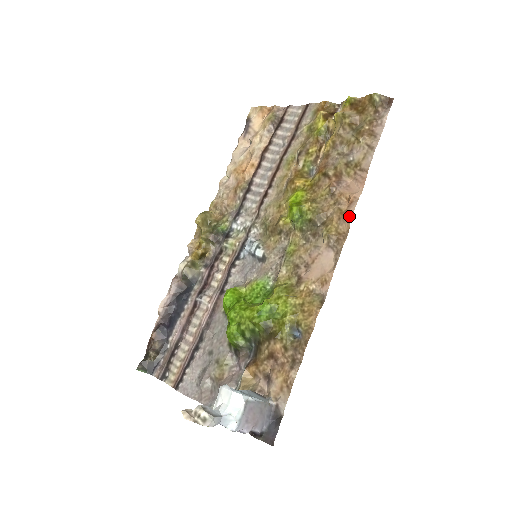
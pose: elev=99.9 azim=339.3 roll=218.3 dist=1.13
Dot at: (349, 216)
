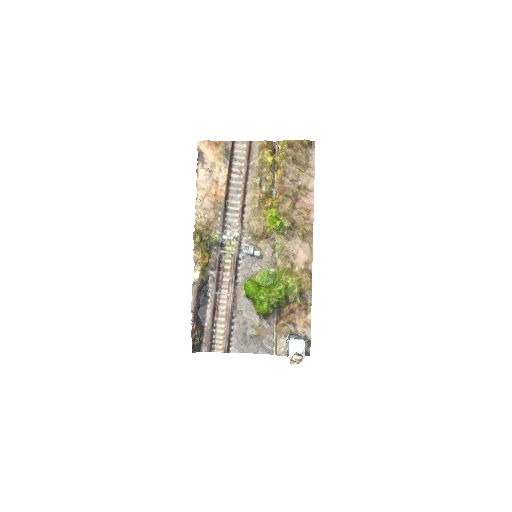
Dot at: (312, 221)
